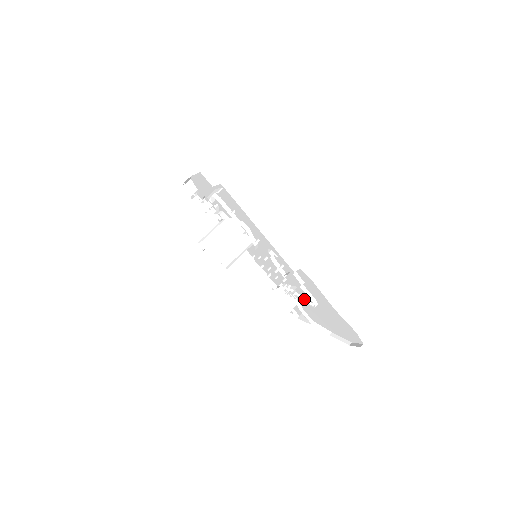
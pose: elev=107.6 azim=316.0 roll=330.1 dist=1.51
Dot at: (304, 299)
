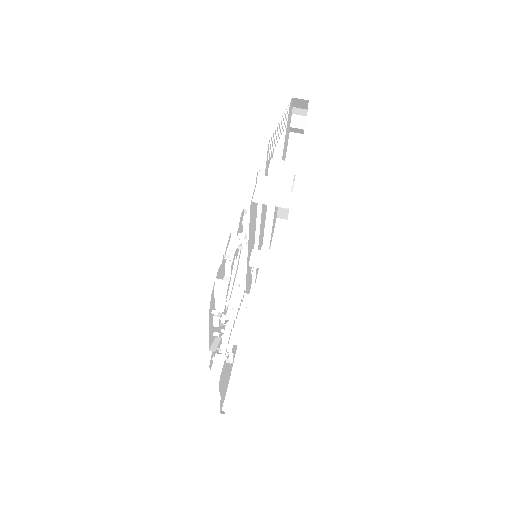
Dot at: (234, 342)
